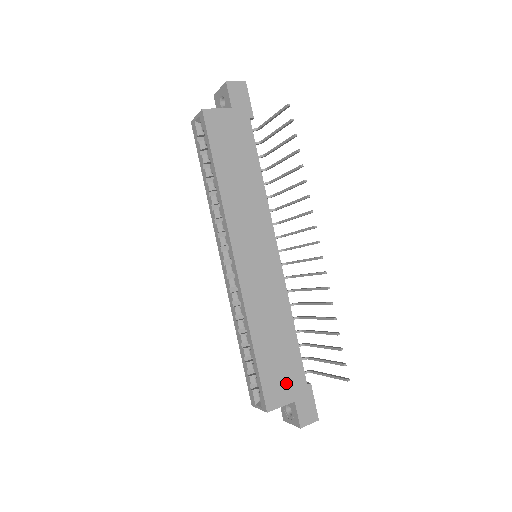
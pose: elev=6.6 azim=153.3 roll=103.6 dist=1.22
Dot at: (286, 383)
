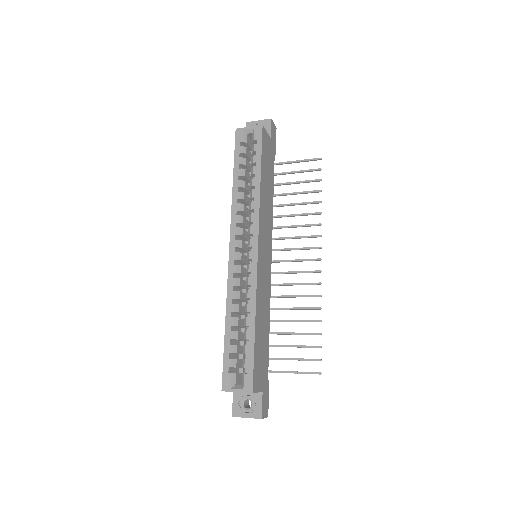
Dot at: (262, 372)
